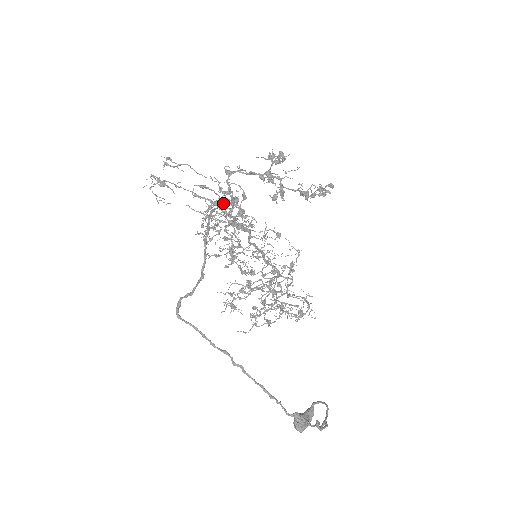
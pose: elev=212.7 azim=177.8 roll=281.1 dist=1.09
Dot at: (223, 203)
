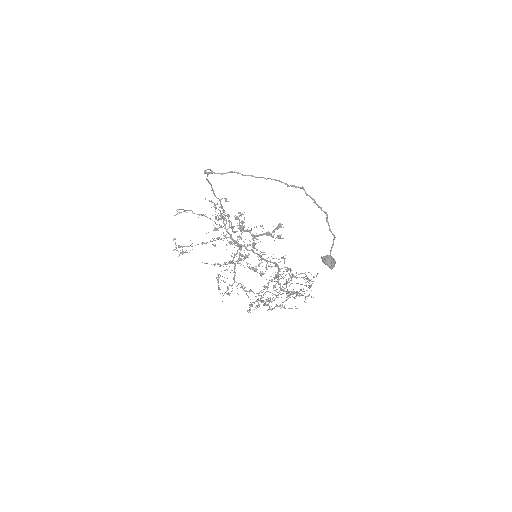
Dot at: (214, 194)
